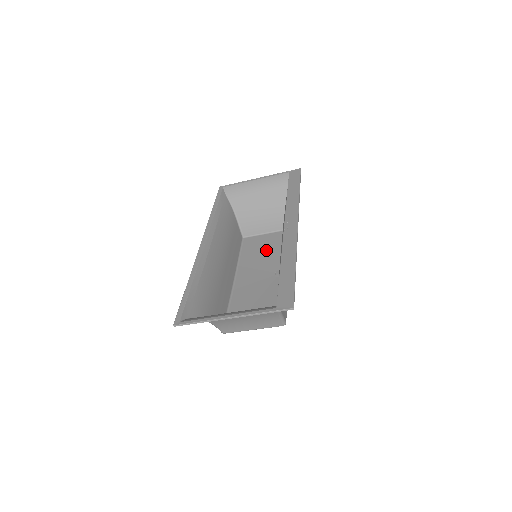
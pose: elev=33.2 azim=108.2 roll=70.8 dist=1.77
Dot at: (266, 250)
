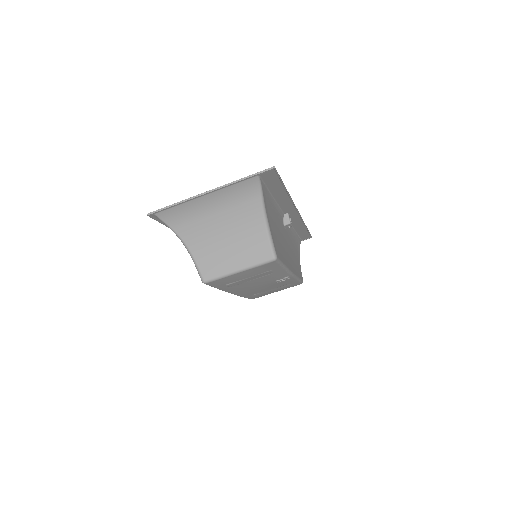
Dot at: occluded
